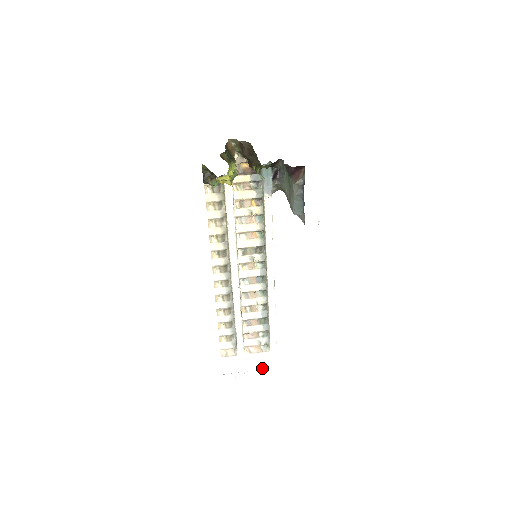
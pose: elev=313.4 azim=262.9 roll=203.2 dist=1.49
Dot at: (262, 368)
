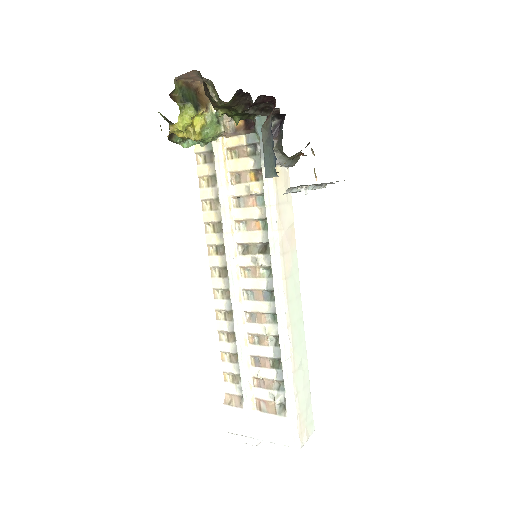
Dot at: (277, 441)
